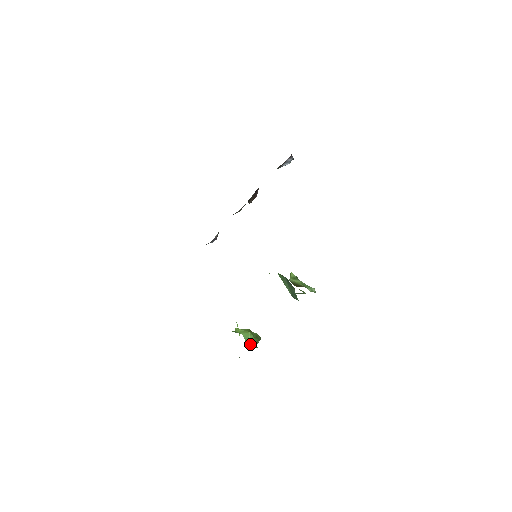
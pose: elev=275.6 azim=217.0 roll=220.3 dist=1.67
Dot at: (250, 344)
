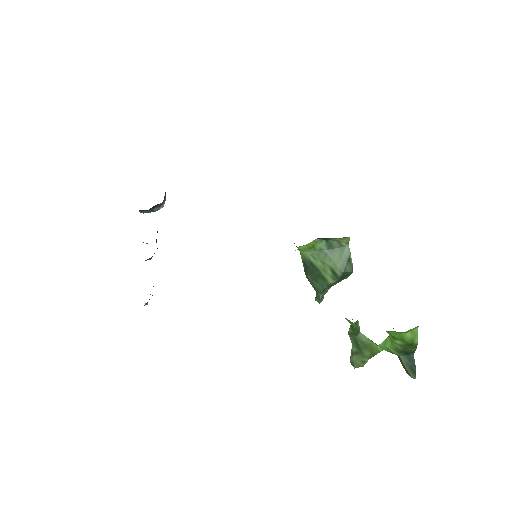
Dot at: (375, 345)
